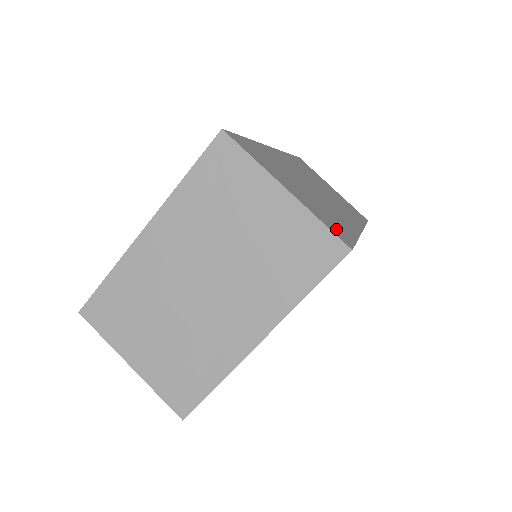
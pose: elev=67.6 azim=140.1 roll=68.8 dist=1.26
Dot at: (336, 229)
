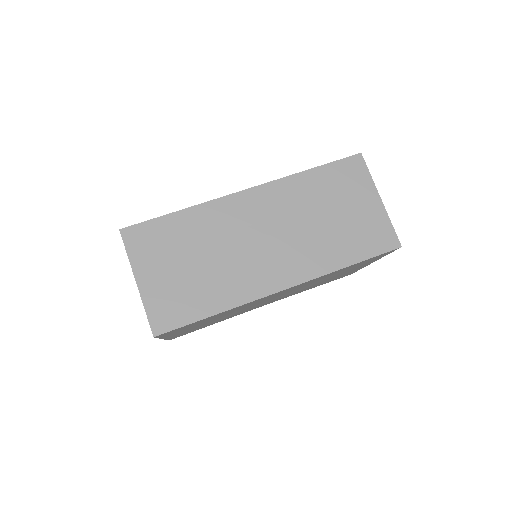
Dot at: (168, 314)
